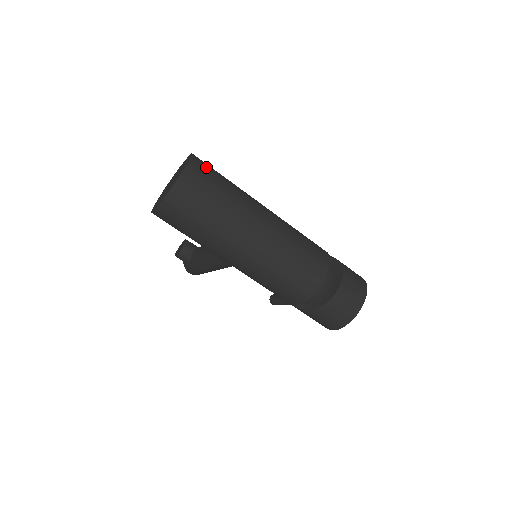
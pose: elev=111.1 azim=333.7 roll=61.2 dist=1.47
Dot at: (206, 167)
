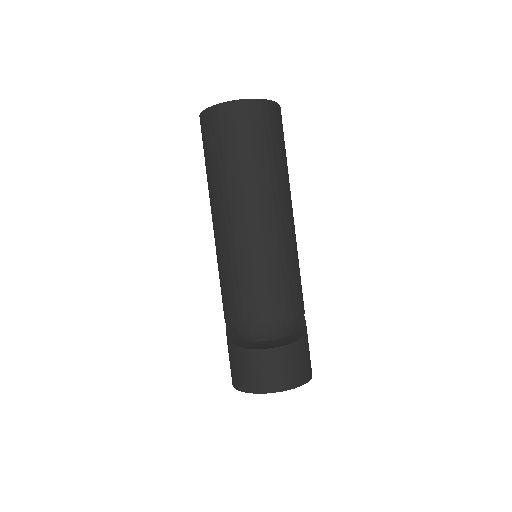
Dot at: (271, 121)
